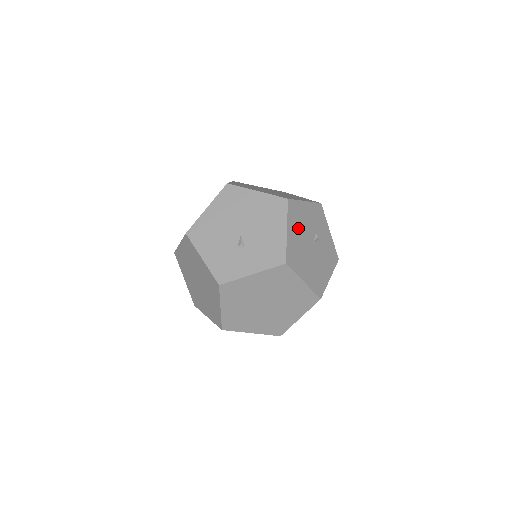
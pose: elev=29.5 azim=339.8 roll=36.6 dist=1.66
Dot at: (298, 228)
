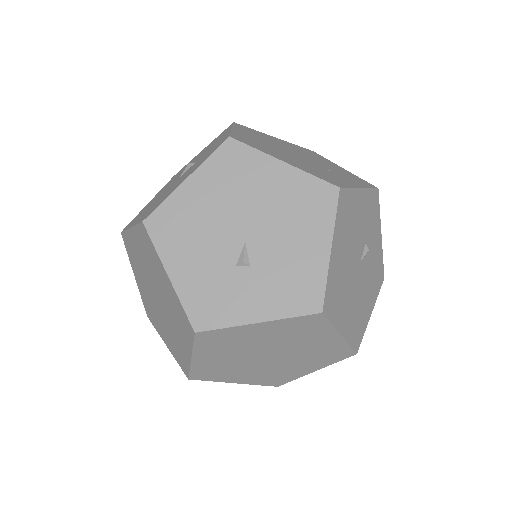
Dot at: (346, 240)
